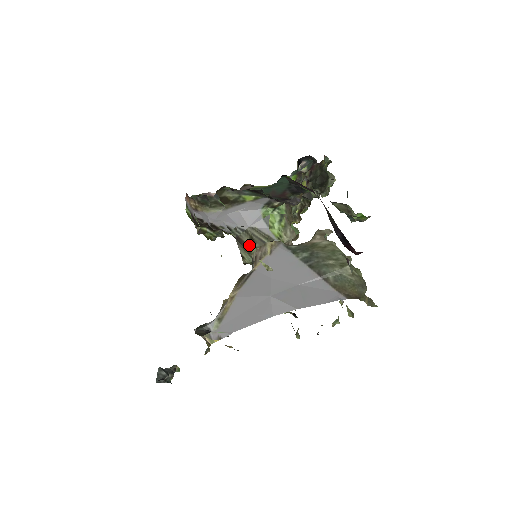
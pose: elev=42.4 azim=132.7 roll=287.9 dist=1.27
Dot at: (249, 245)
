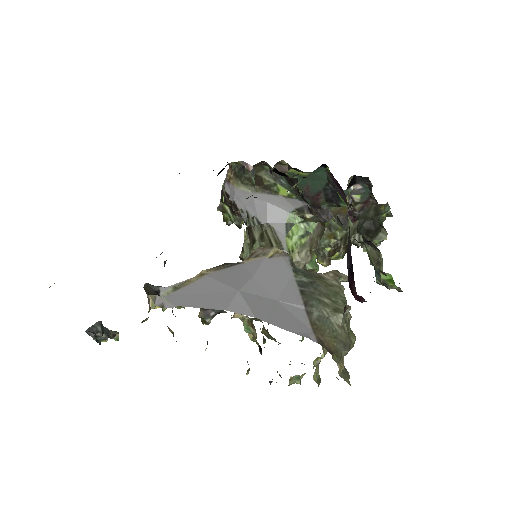
Dot at: (256, 240)
